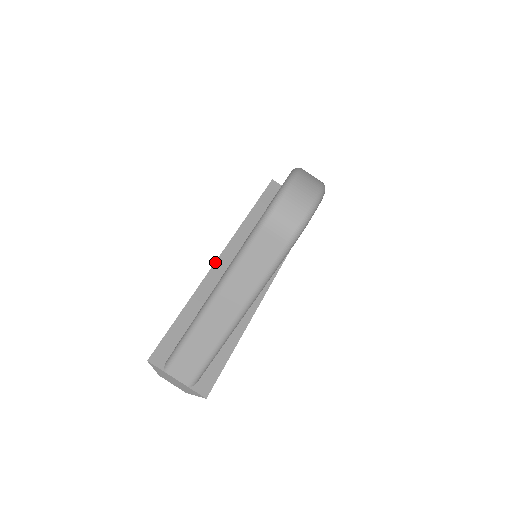
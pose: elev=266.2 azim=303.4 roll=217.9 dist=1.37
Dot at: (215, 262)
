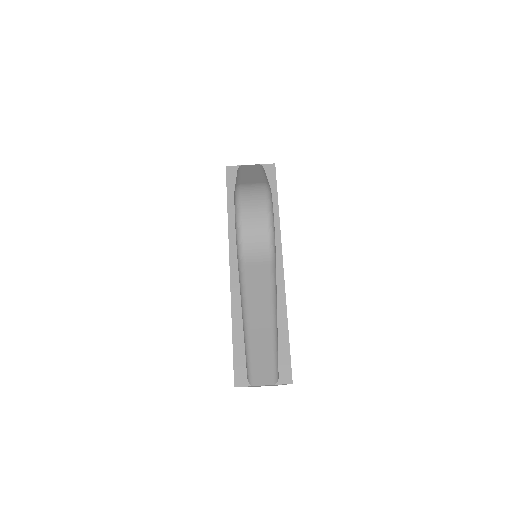
Dot at: (230, 276)
